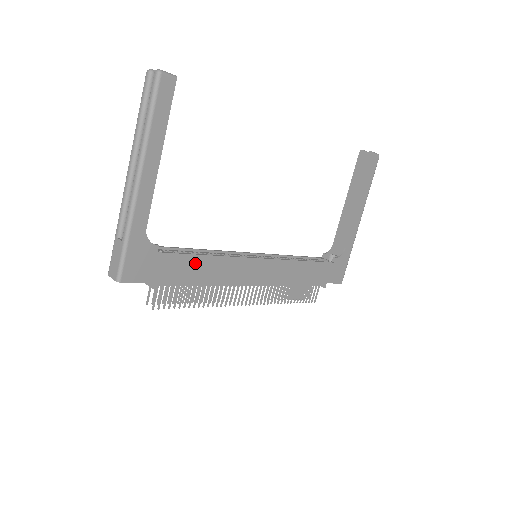
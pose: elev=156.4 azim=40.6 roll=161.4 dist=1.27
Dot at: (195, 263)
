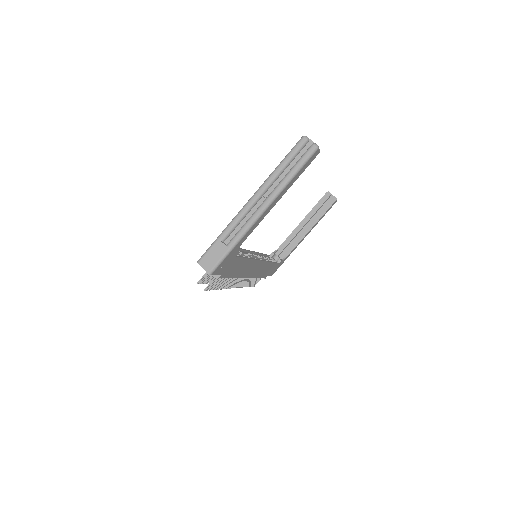
Dot at: (241, 263)
